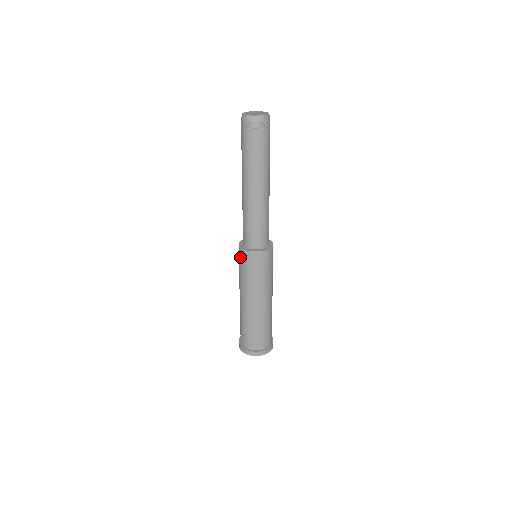
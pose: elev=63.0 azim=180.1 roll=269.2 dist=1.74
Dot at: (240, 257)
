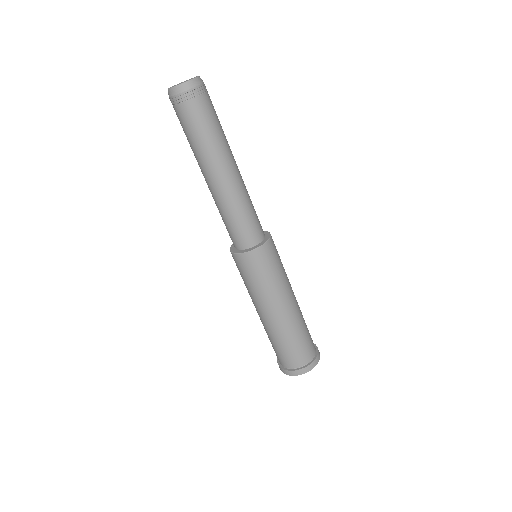
Dot at: occluded
